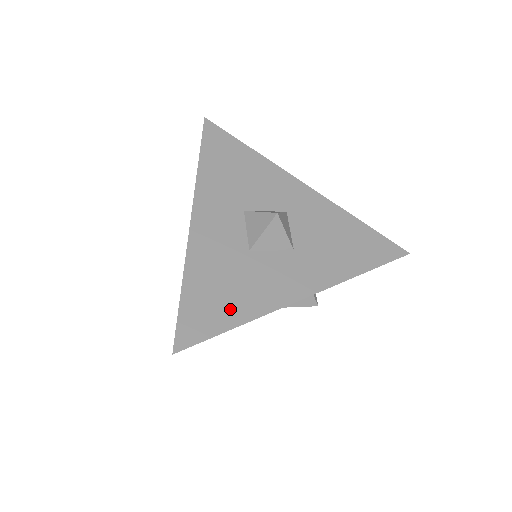
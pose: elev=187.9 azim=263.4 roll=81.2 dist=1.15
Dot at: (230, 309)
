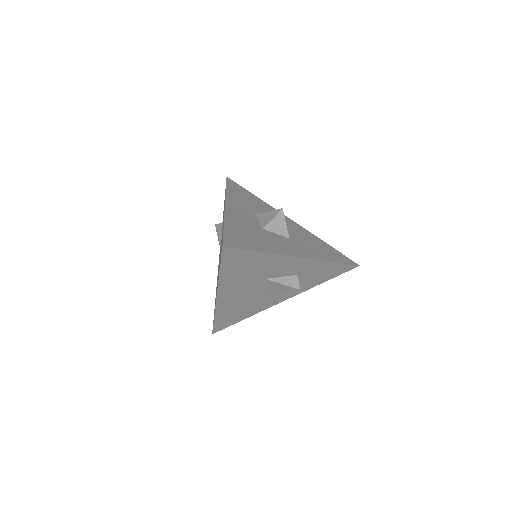
Dot at: (255, 244)
